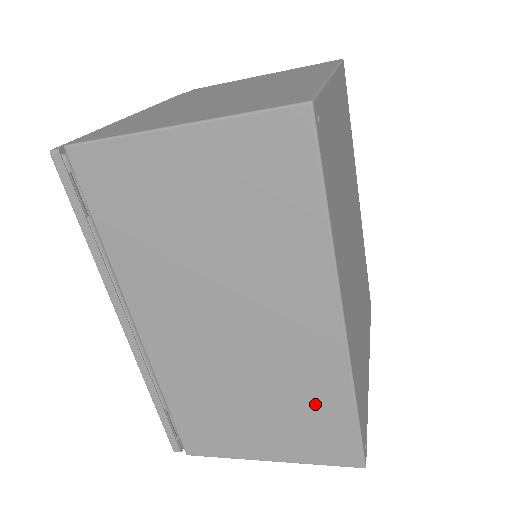
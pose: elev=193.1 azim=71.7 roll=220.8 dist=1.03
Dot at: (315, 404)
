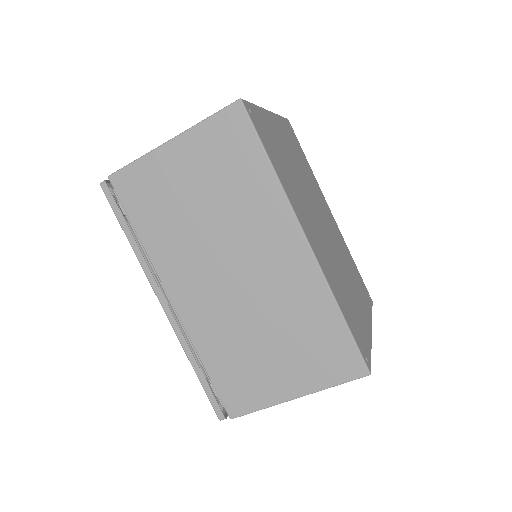
Dot at: (311, 322)
